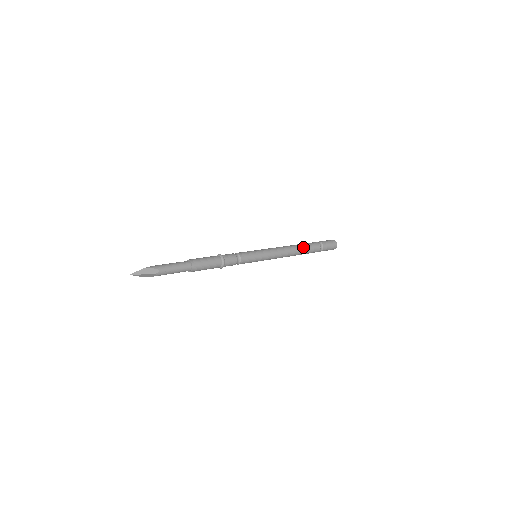
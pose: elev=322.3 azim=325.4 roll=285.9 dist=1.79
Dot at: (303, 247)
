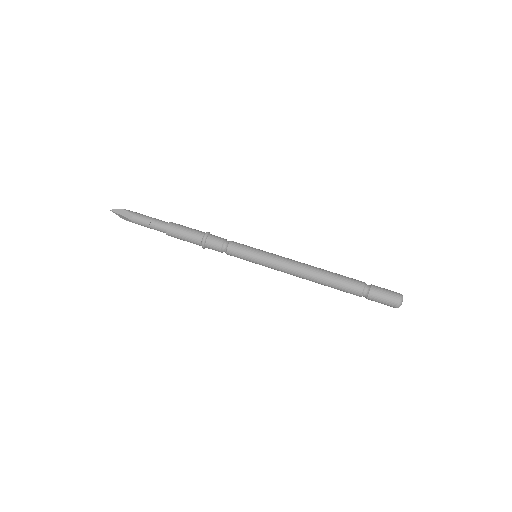
Dot at: (331, 276)
